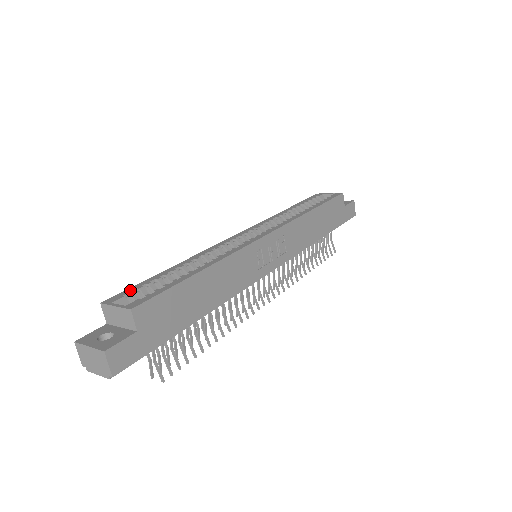
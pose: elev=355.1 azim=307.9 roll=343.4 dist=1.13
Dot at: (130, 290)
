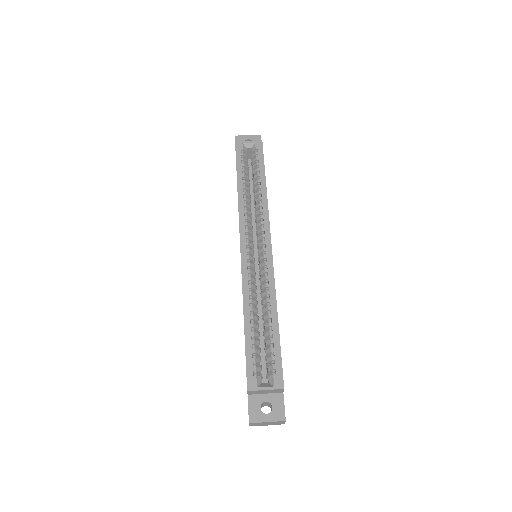
Dot at: (251, 366)
